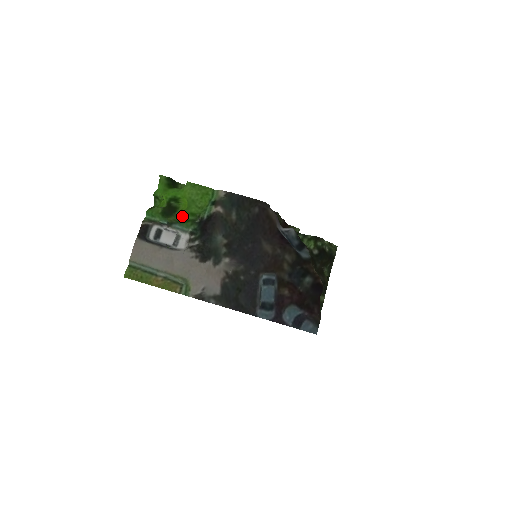
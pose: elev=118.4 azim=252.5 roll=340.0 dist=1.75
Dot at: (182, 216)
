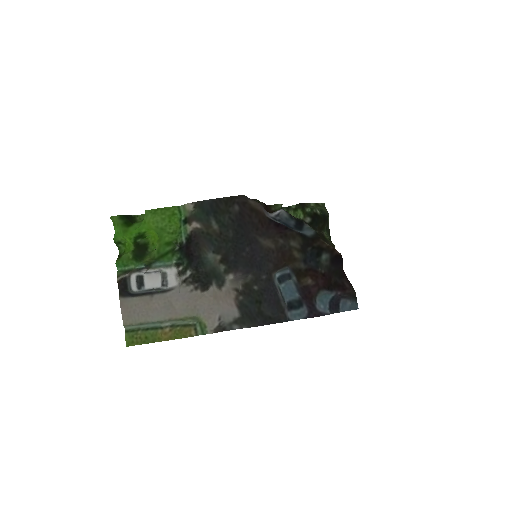
Dot at: (158, 251)
